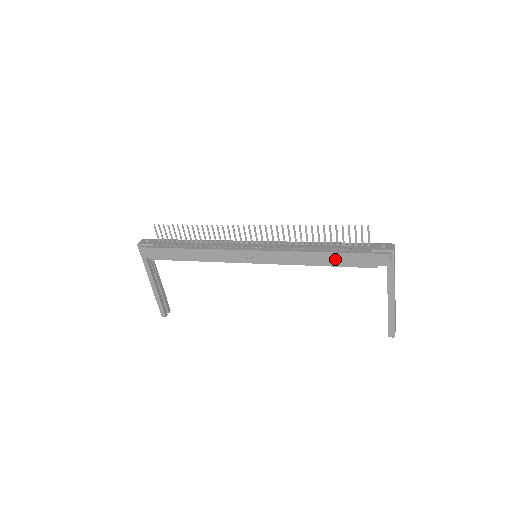
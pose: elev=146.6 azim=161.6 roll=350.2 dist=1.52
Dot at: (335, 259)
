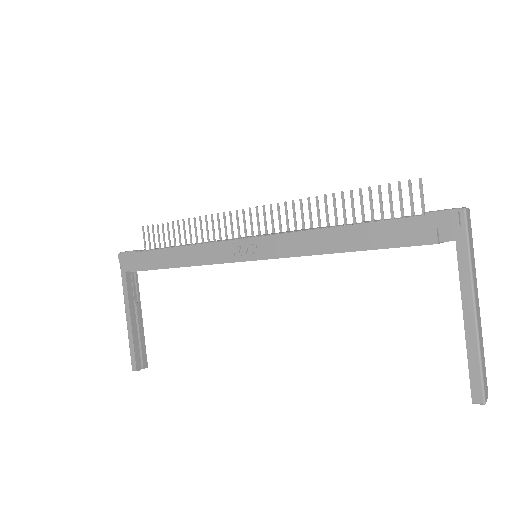
Dot at: (366, 236)
